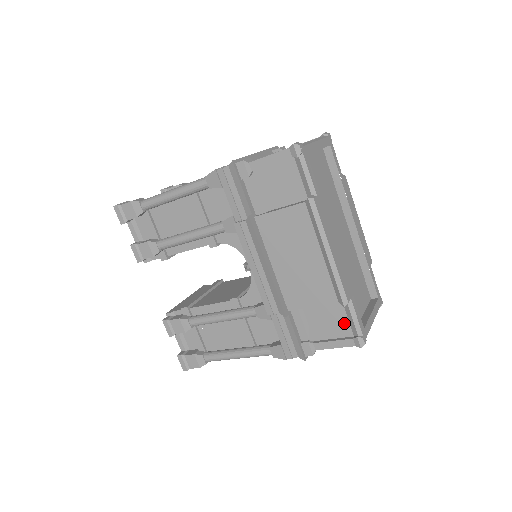
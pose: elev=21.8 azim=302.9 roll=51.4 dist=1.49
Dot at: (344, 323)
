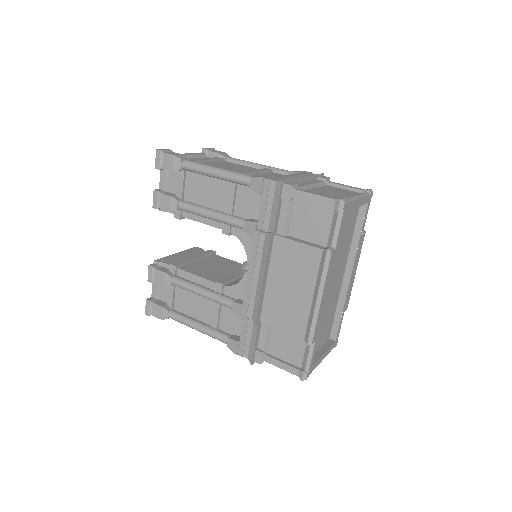
Dot at: (299, 354)
